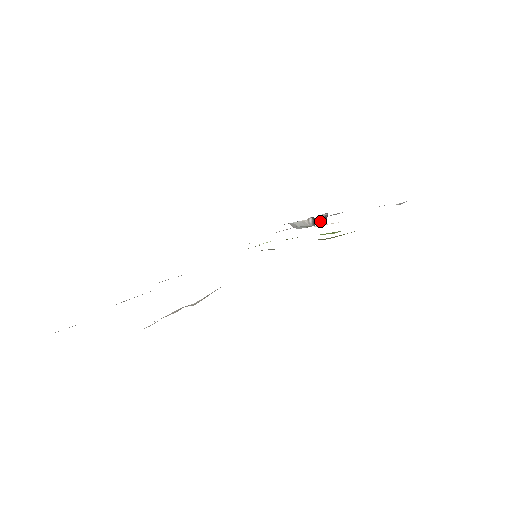
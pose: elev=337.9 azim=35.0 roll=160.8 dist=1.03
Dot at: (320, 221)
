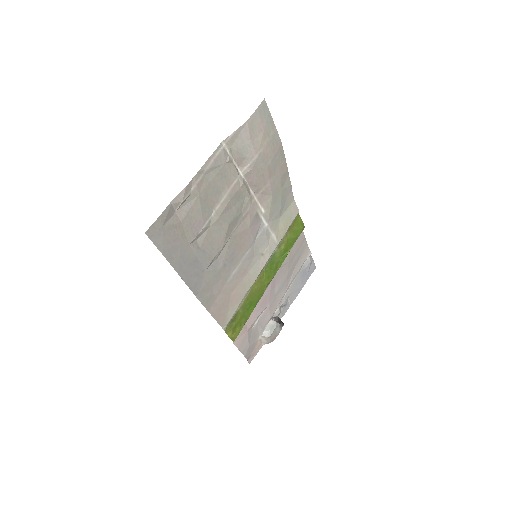
Dot at: (280, 321)
